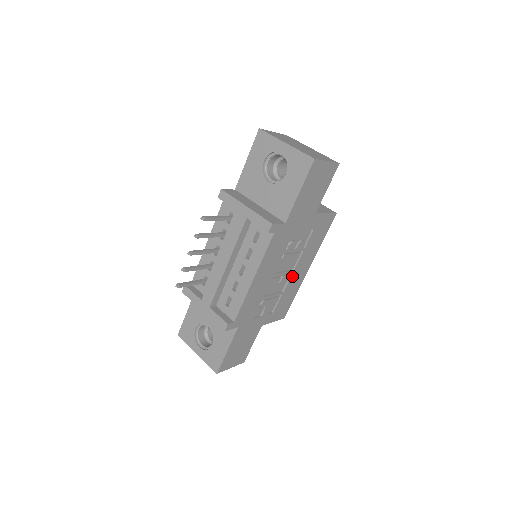
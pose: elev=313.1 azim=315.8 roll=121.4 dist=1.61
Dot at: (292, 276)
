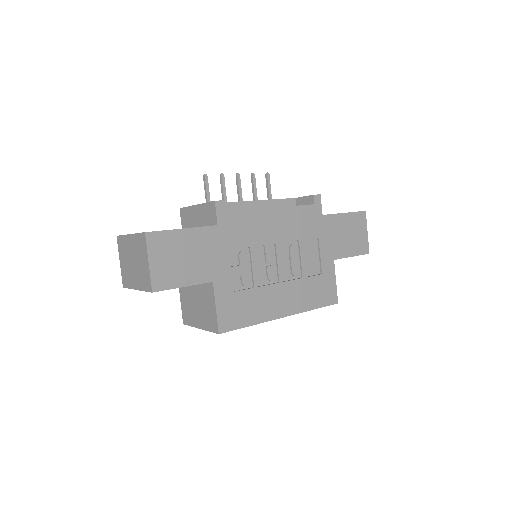
Dot at: (275, 287)
